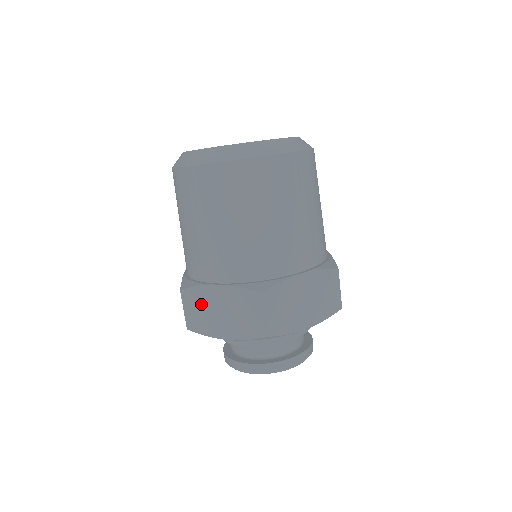
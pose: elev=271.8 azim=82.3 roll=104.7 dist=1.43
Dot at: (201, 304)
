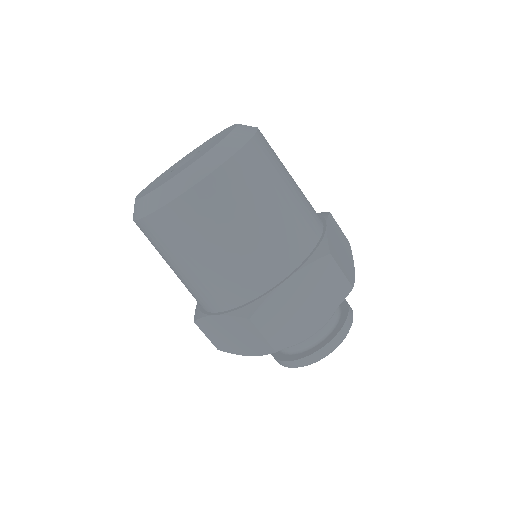
Dot at: (214, 331)
